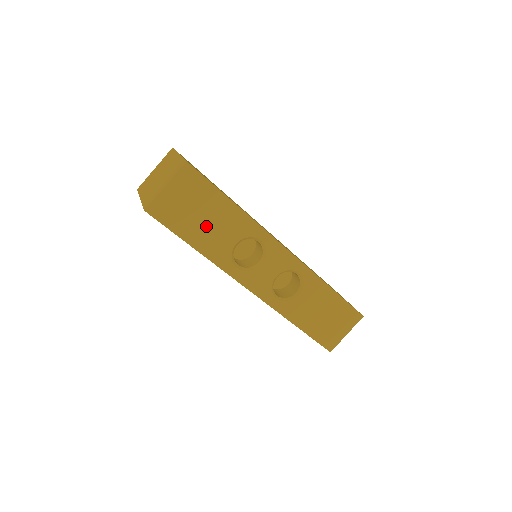
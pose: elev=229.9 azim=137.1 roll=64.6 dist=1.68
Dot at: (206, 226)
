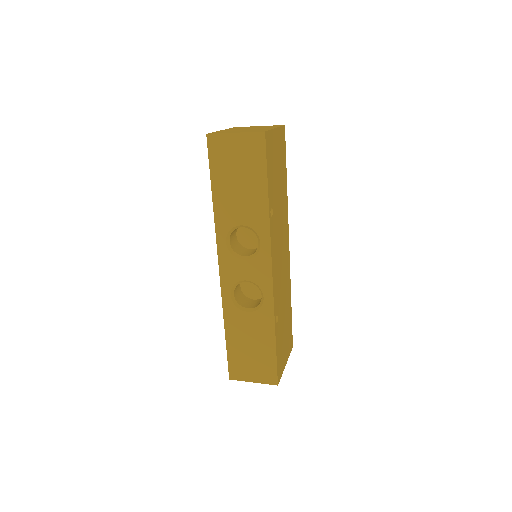
Dot at: (234, 190)
